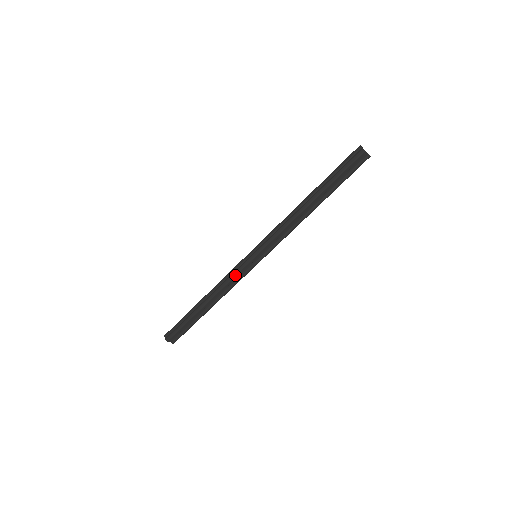
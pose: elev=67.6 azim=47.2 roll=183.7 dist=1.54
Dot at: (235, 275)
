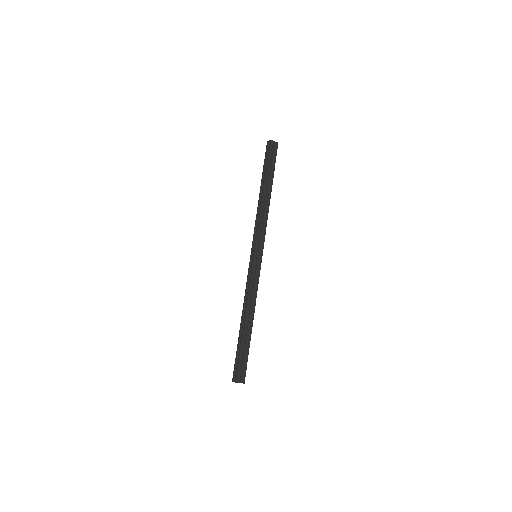
Dot at: (251, 280)
